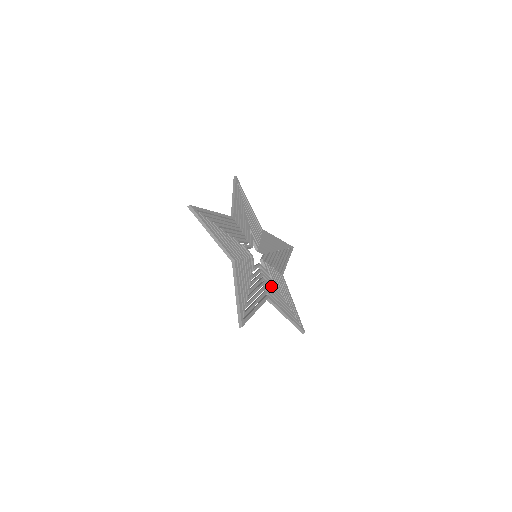
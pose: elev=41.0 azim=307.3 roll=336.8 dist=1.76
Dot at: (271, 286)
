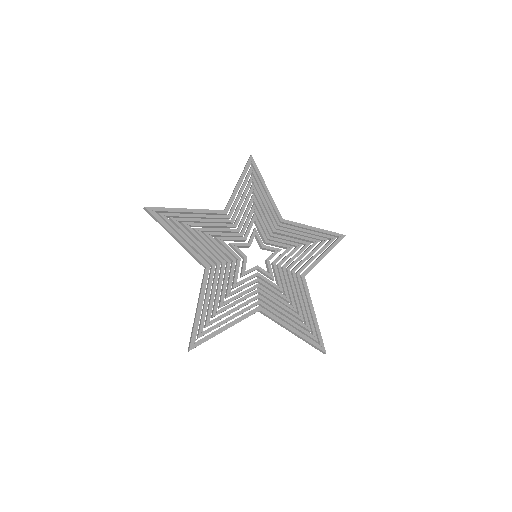
Dot at: (272, 294)
